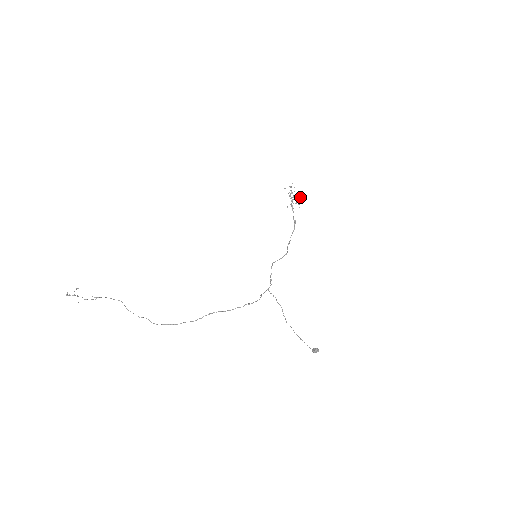
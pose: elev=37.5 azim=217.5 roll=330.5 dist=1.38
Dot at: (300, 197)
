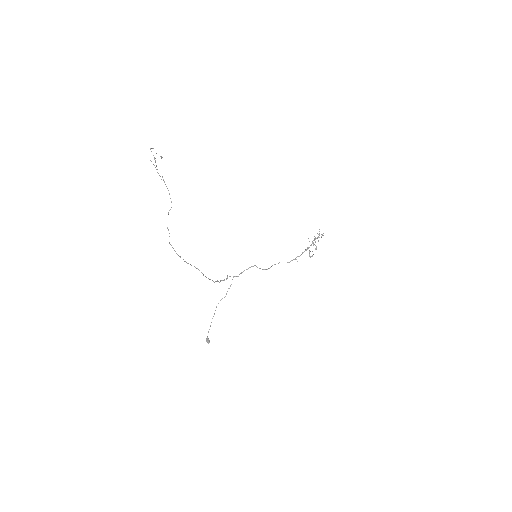
Dot at: (316, 249)
